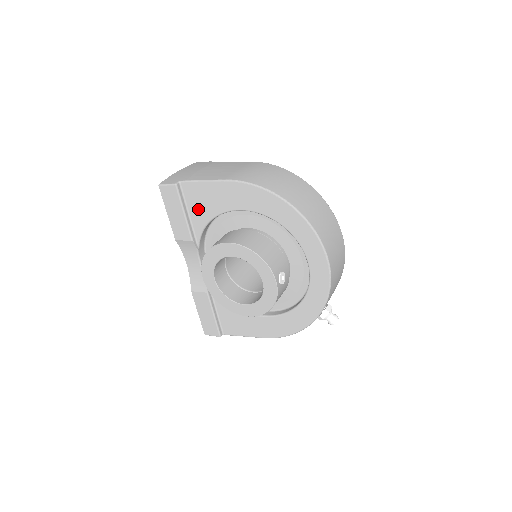
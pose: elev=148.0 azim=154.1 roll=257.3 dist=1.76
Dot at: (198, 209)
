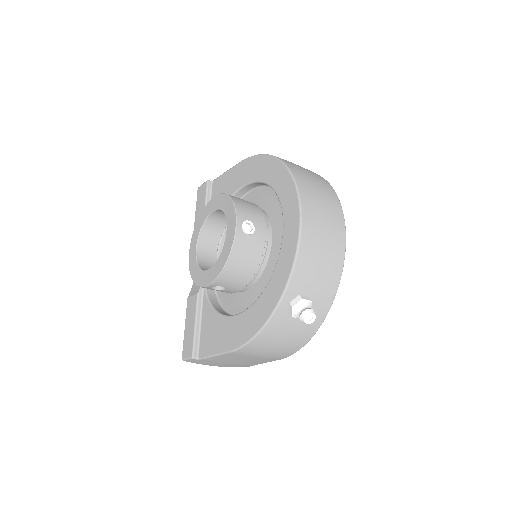
Dot at: occluded
